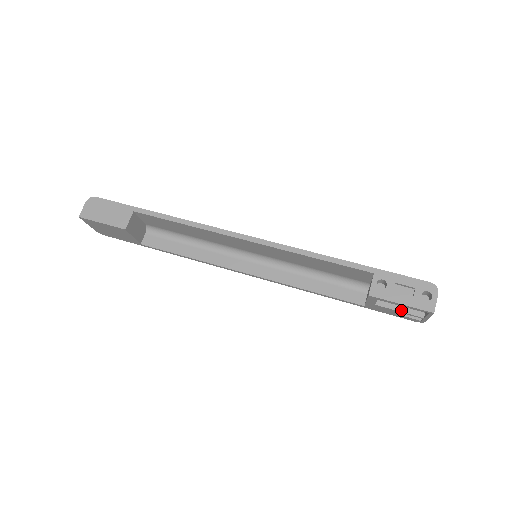
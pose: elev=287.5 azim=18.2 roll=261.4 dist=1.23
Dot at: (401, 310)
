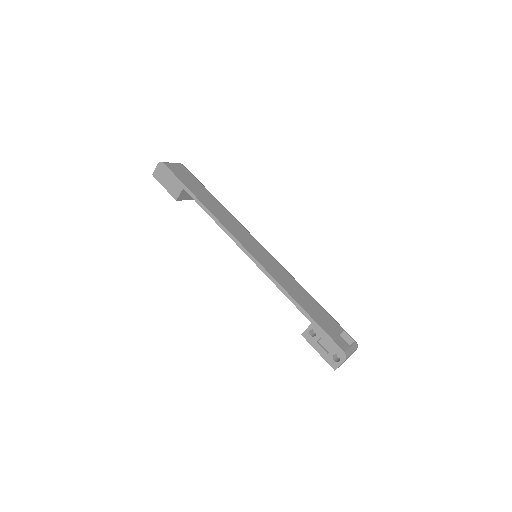
Dot at: occluded
